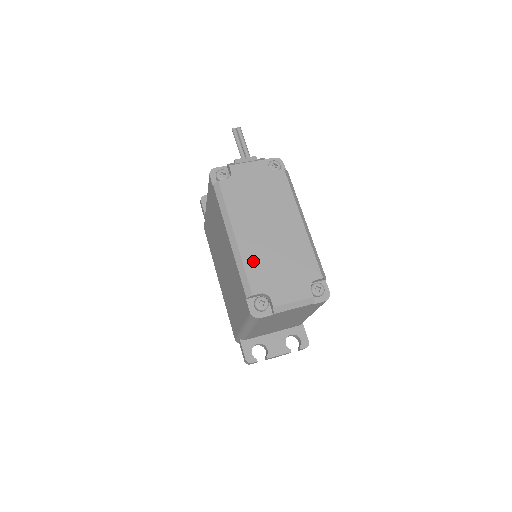
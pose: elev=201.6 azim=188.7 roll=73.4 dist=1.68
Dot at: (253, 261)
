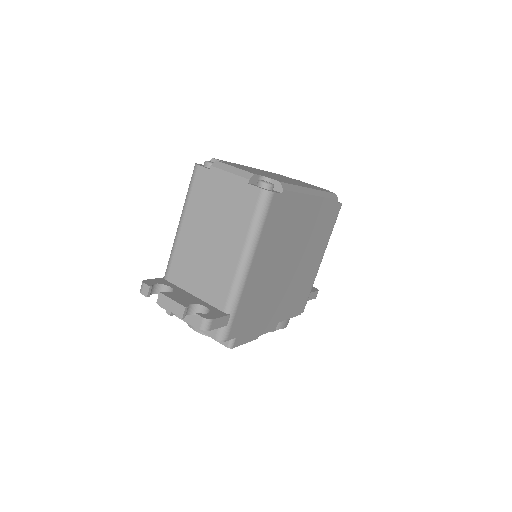
Dot at: occluded
